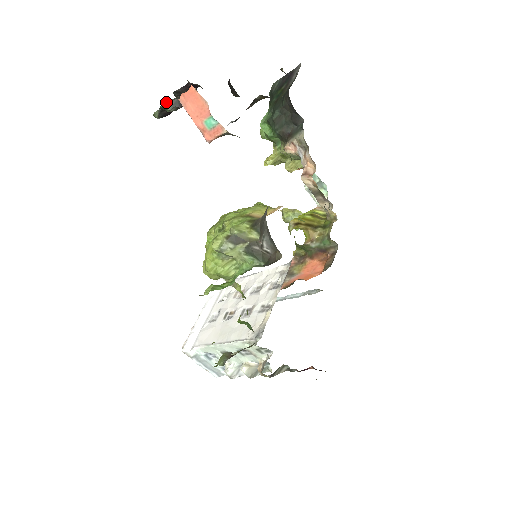
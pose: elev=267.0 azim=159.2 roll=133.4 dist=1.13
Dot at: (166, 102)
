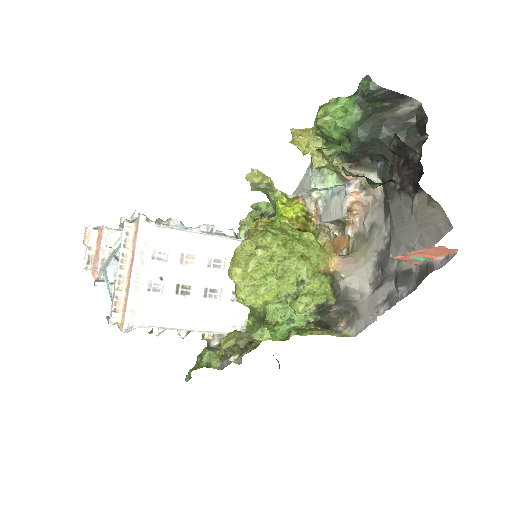
Dot at: (384, 182)
